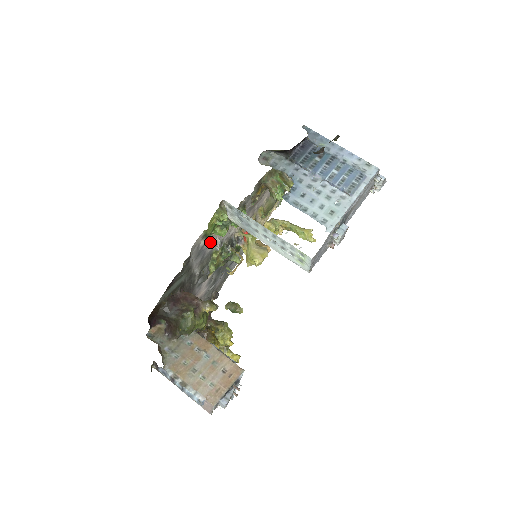
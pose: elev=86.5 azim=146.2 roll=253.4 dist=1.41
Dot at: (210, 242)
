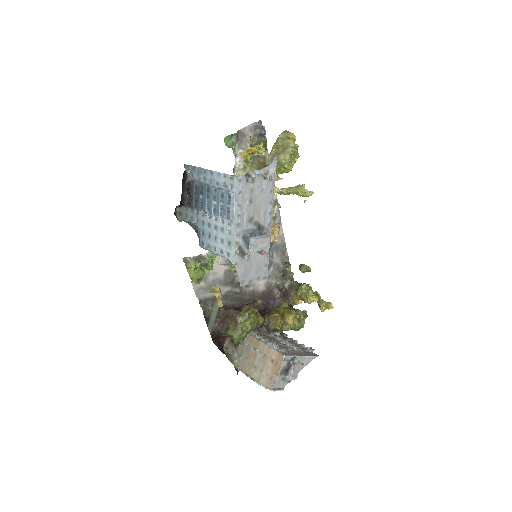
Dot at: (214, 272)
